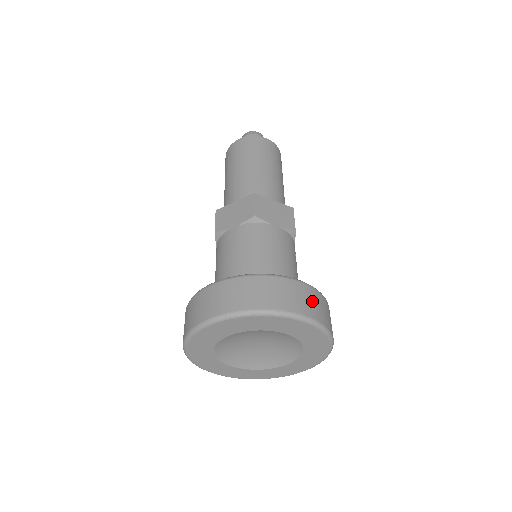
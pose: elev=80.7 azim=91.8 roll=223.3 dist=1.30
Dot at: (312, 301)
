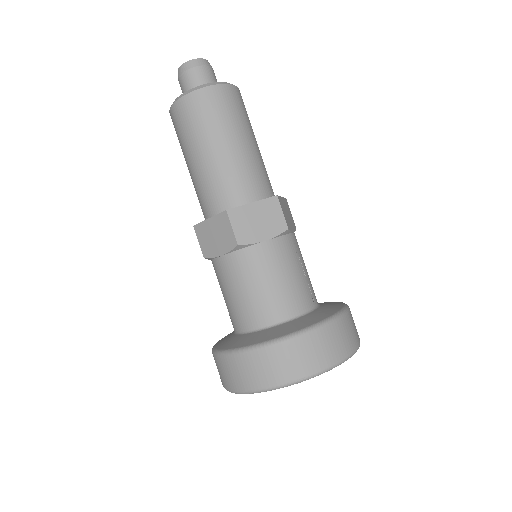
Dot at: (328, 344)
